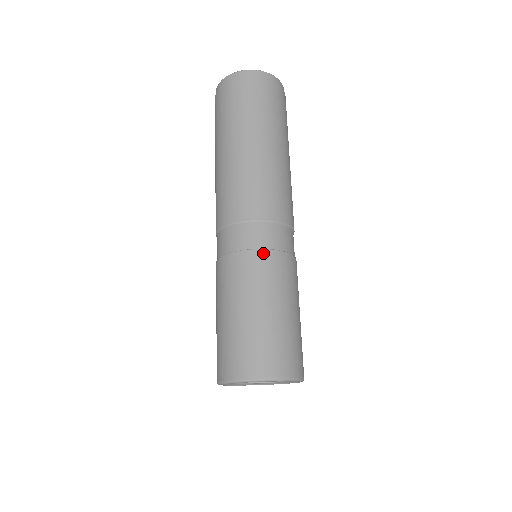
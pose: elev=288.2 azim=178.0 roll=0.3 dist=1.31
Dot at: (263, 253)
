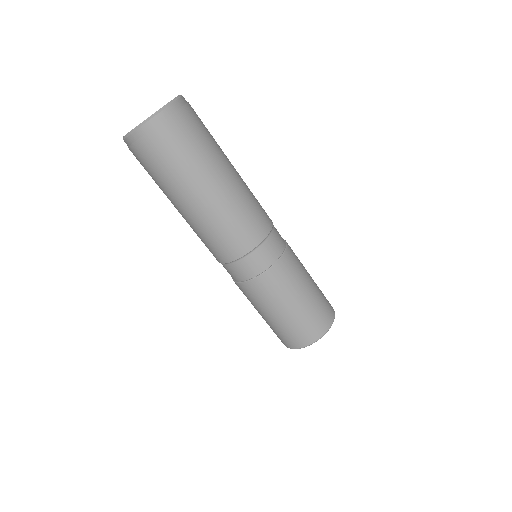
Dot at: (240, 285)
